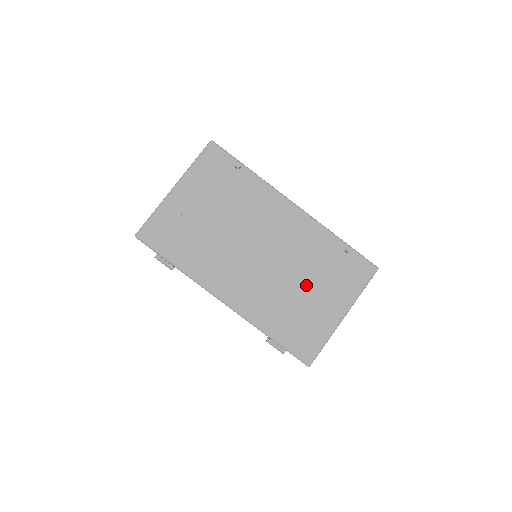
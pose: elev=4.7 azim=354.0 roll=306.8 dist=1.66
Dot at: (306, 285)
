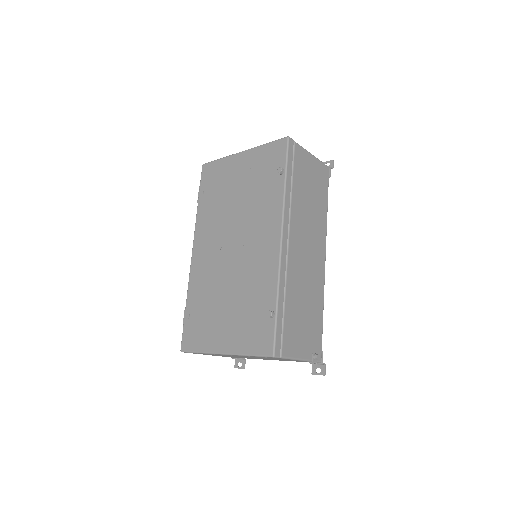
Dot at: (229, 302)
